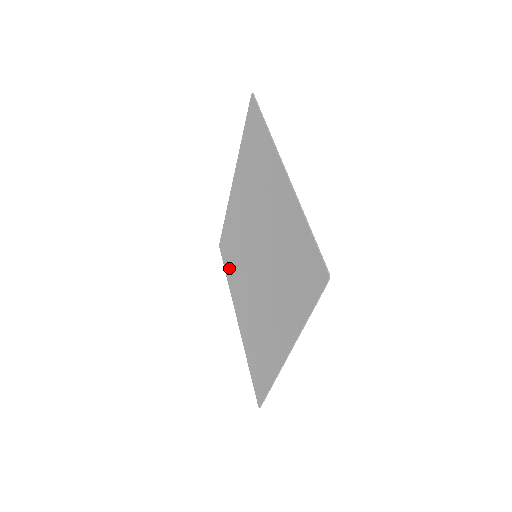
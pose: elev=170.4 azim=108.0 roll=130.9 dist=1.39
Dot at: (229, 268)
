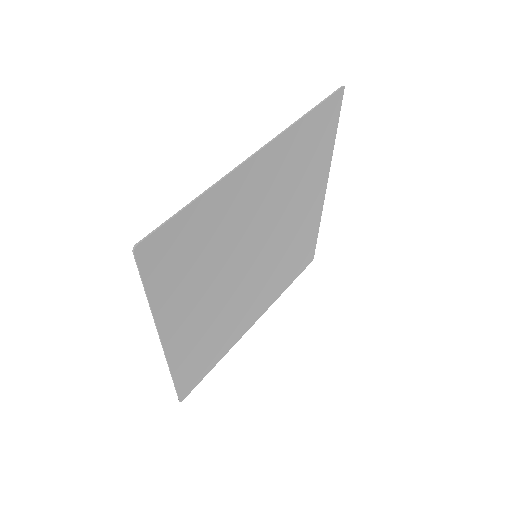
Dot at: (287, 277)
